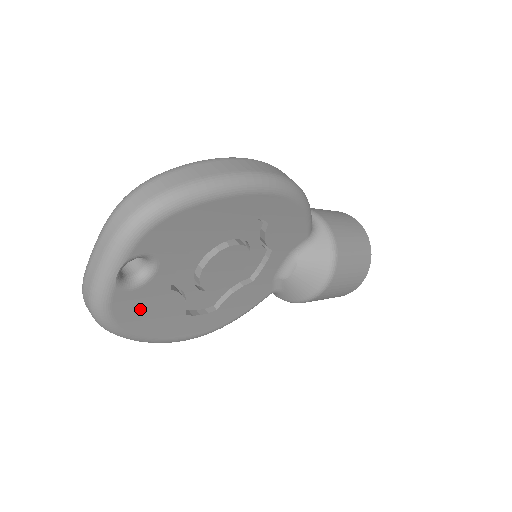
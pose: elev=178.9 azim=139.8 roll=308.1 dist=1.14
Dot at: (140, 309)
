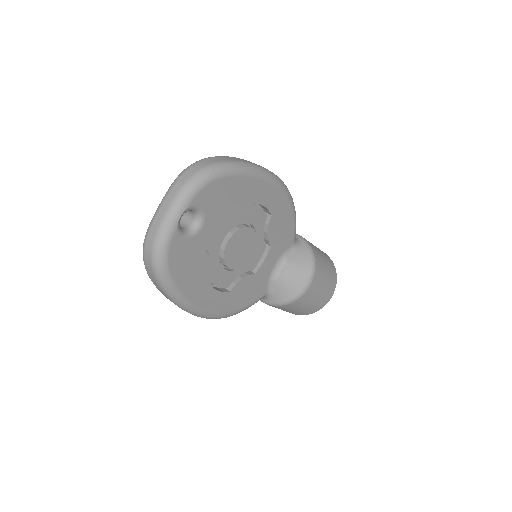
Dot at: (185, 262)
